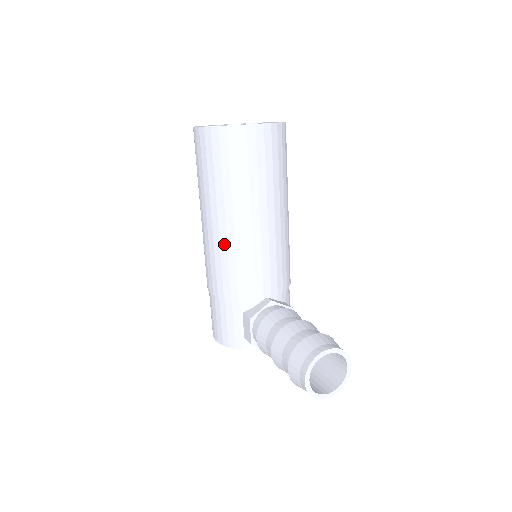
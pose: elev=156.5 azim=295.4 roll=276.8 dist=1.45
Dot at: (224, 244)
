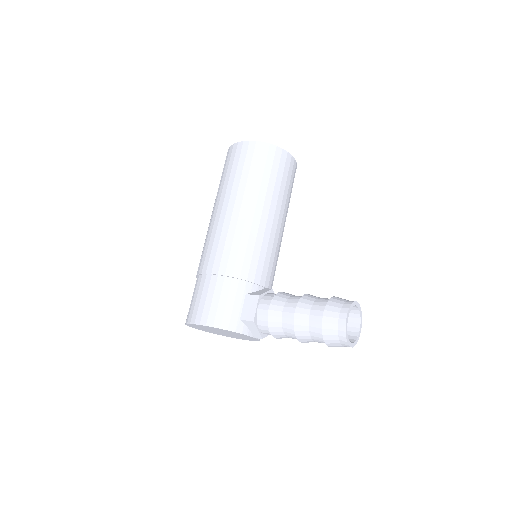
Dot at: (248, 229)
